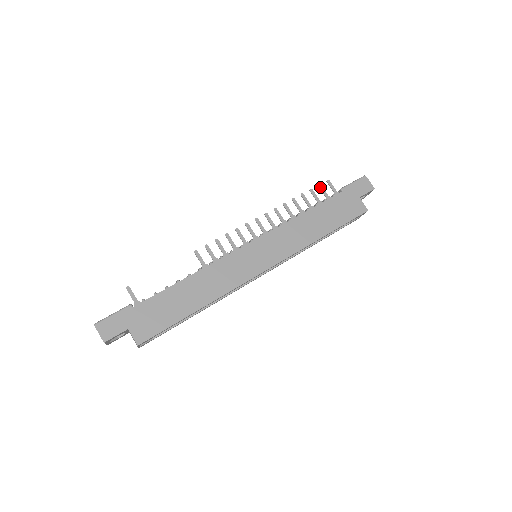
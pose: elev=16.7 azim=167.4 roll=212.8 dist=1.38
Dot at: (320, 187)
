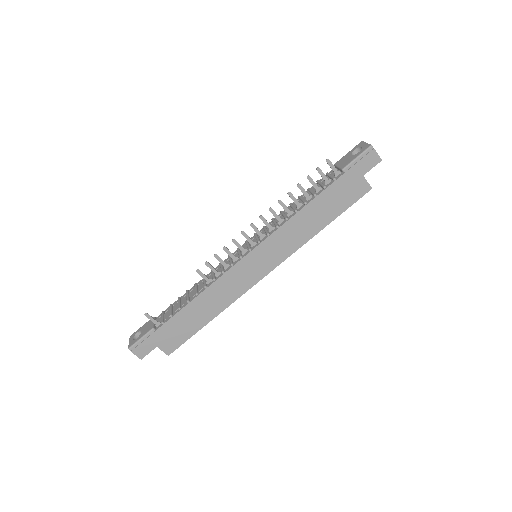
Dot at: (319, 171)
